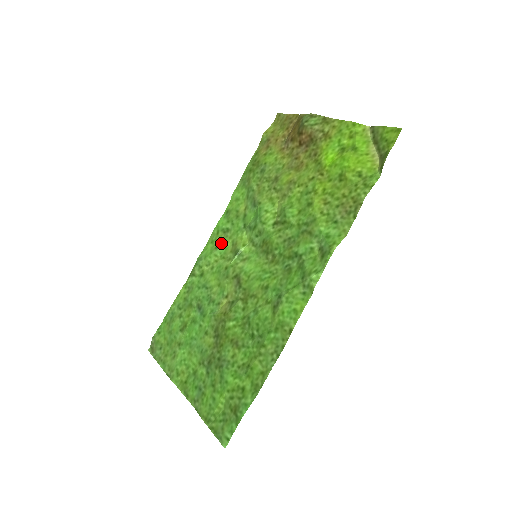
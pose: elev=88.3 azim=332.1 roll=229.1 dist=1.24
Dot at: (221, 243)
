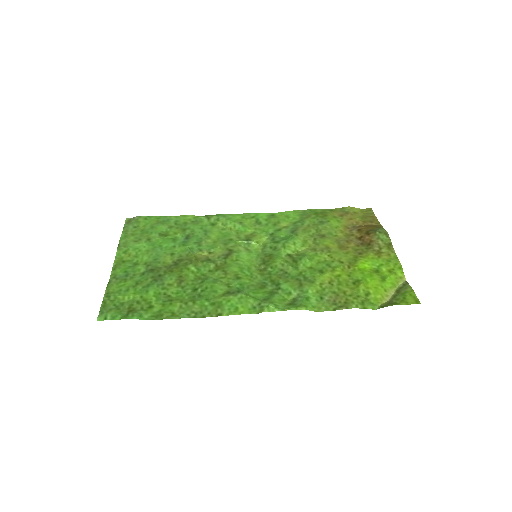
Dot at: (247, 224)
